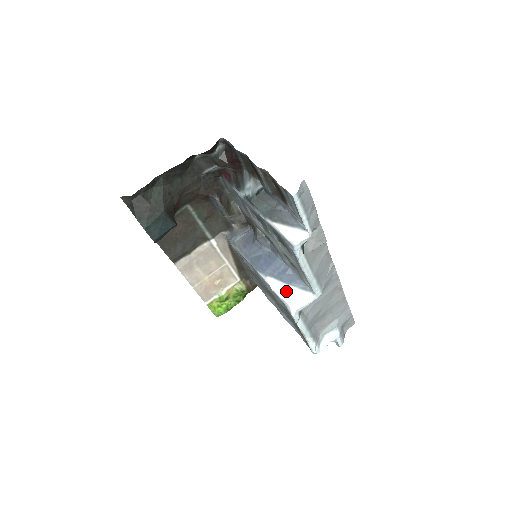
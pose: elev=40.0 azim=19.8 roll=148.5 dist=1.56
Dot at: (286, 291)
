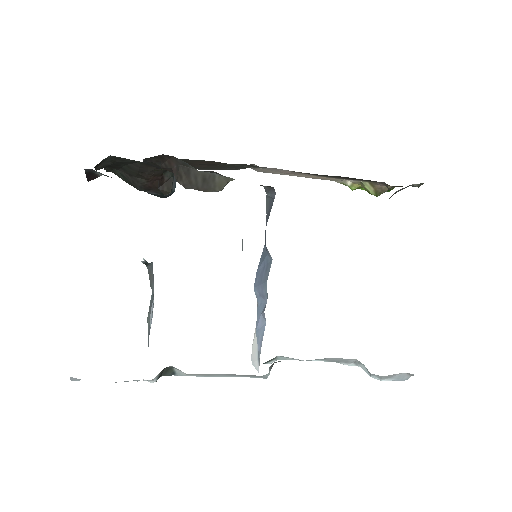
Dot at: (255, 334)
